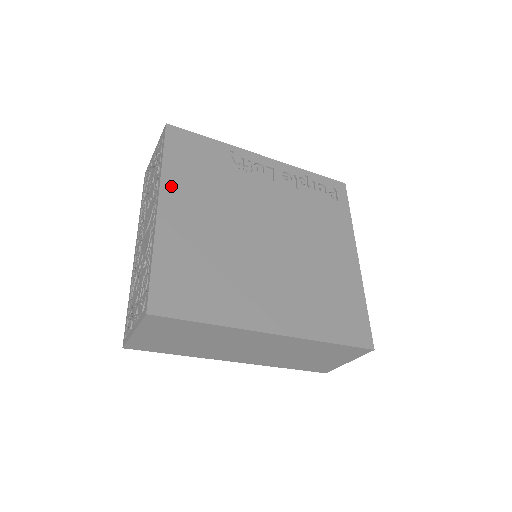
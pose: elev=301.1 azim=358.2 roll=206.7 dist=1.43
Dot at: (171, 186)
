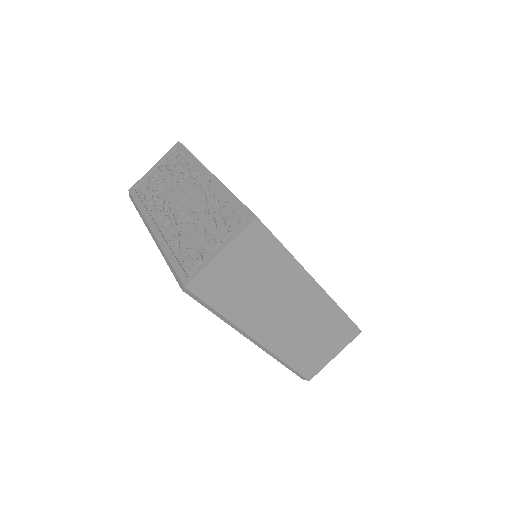
Dot at: occluded
